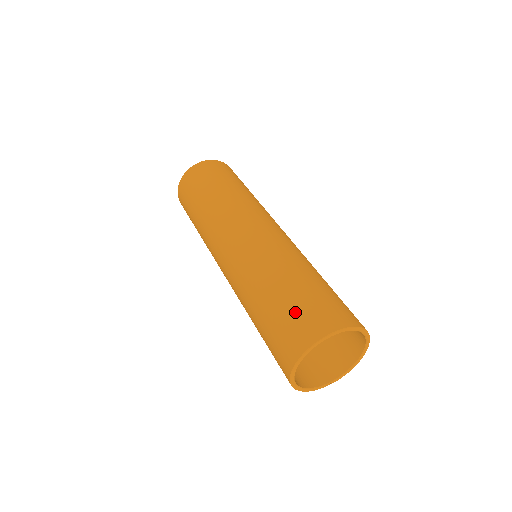
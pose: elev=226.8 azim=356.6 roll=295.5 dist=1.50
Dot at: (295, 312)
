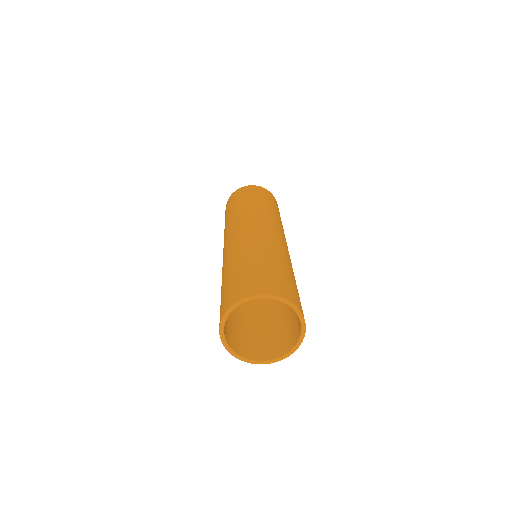
Dot at: (226, 291)
